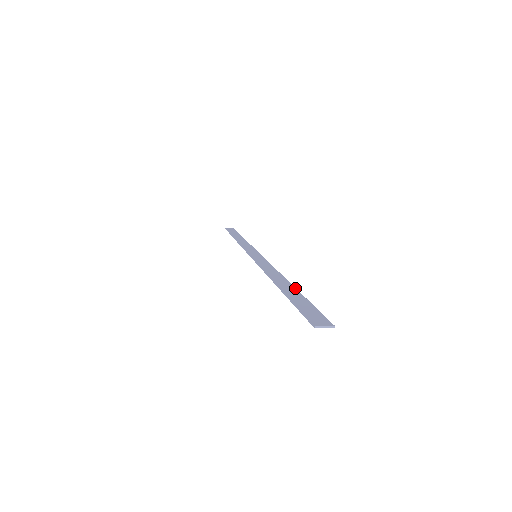
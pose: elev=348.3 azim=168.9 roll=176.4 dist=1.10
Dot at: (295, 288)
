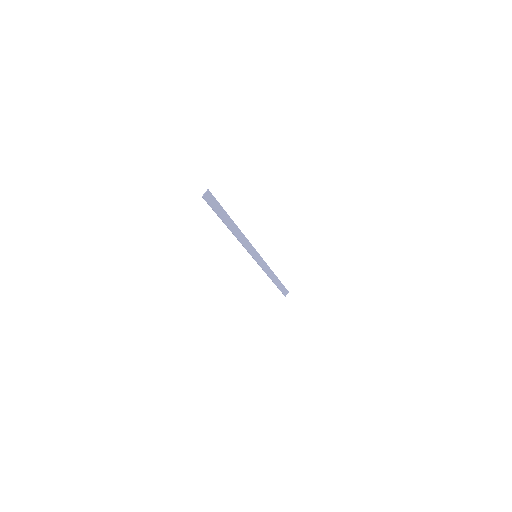
Dot at: (230, 219)
